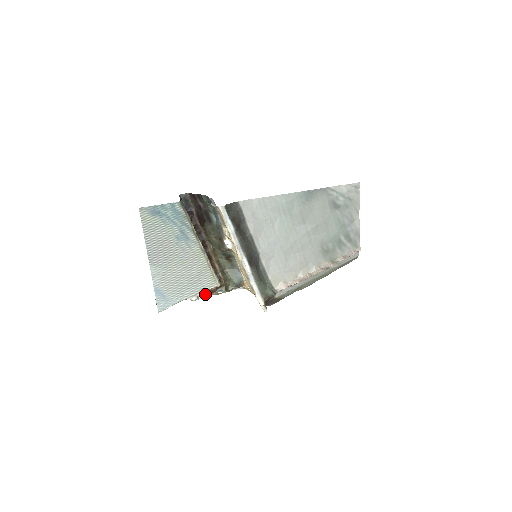
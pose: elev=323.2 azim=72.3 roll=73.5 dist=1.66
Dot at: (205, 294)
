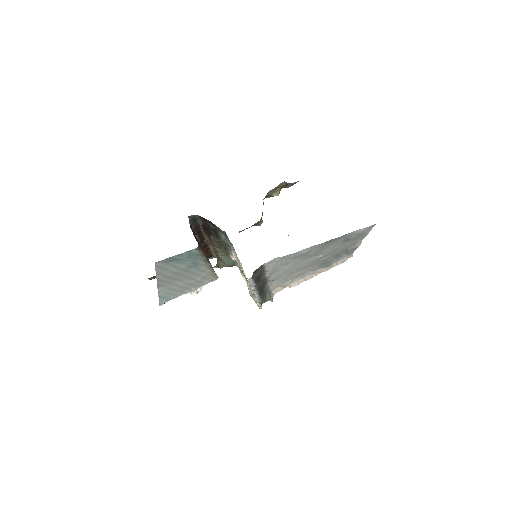
Dot at: occluded
